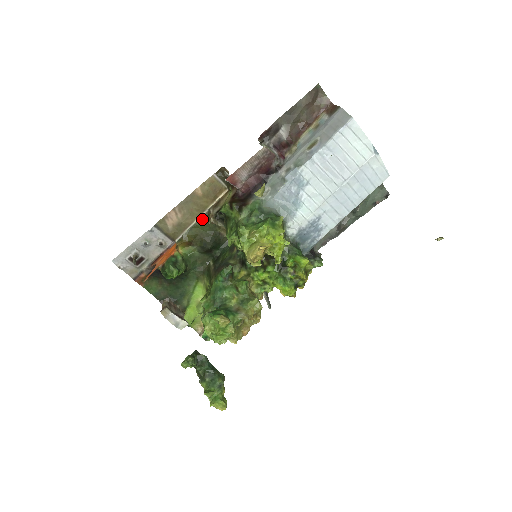
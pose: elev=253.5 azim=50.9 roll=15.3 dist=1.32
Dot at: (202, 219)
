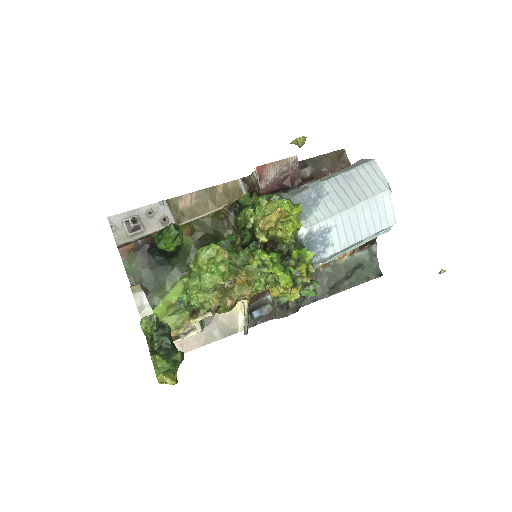
Dot at: (213, 214)
